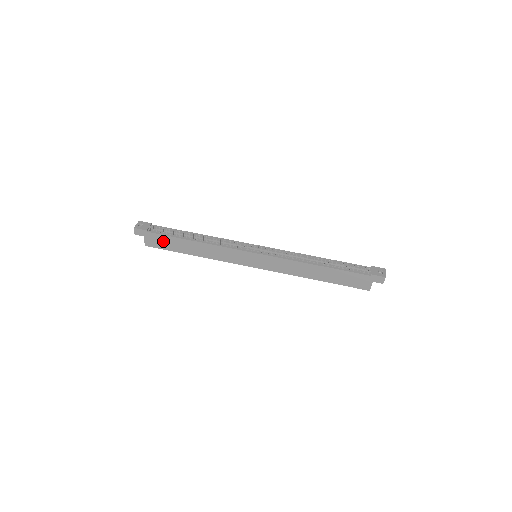
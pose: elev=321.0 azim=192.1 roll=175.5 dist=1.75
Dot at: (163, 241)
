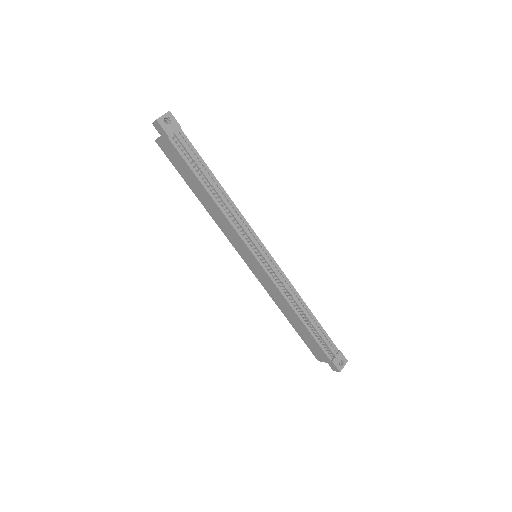
Dot at: (178, 160)
